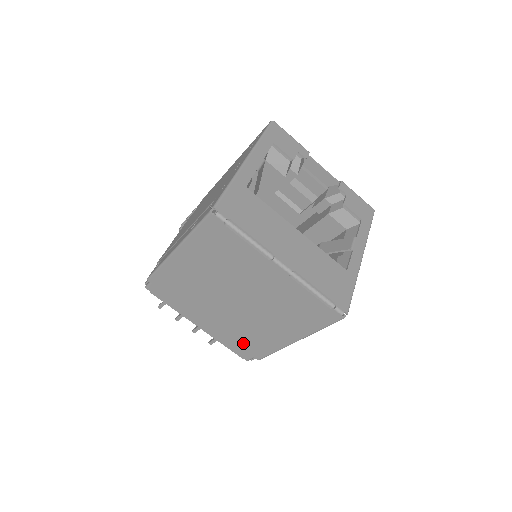
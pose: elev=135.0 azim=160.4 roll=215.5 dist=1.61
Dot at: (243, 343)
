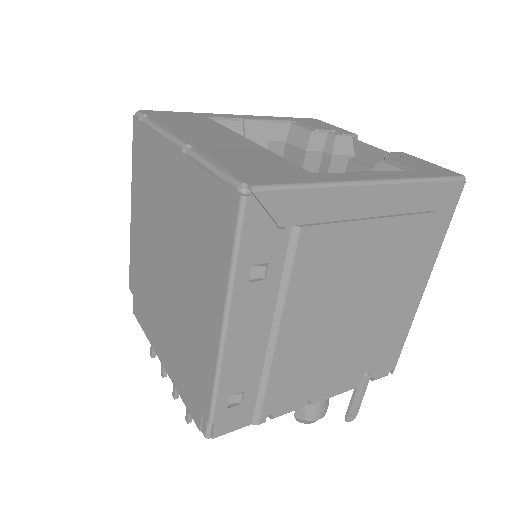
Dot at: (190, 376)
